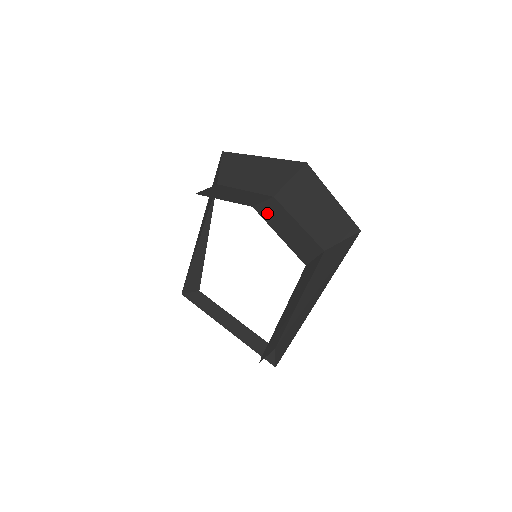
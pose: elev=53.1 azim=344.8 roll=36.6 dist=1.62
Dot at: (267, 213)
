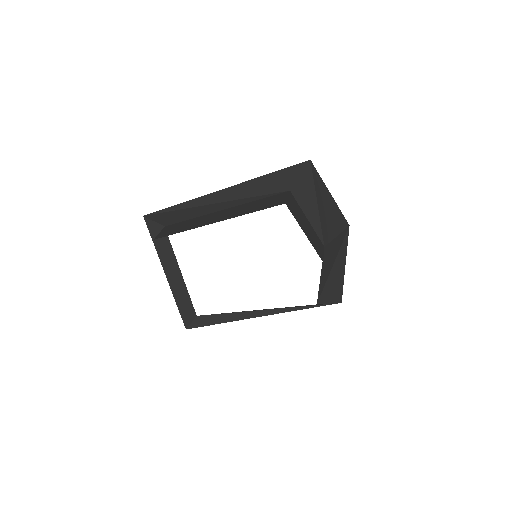
Dot at: occluded
